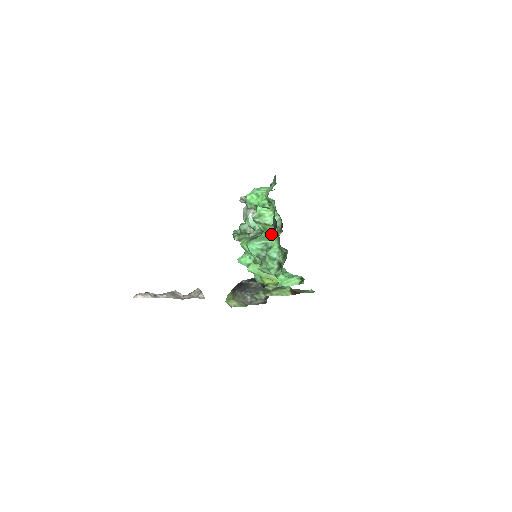
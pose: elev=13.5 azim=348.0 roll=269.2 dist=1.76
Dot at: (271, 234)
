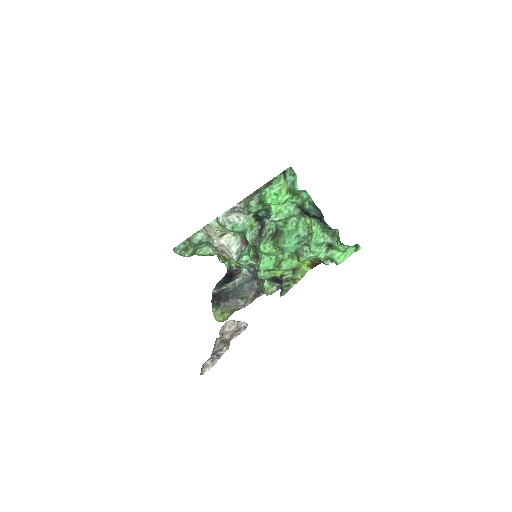
Dot at: (293, 225)
